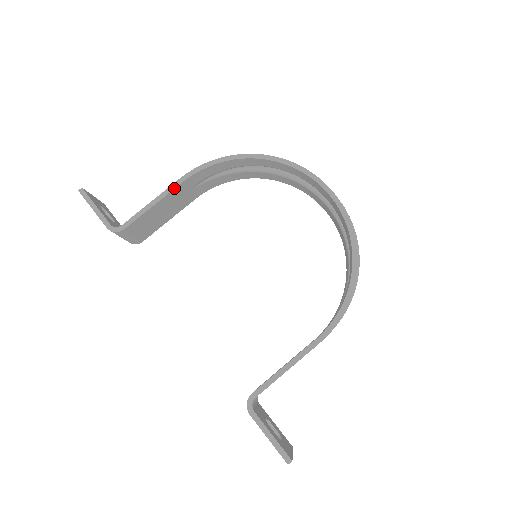
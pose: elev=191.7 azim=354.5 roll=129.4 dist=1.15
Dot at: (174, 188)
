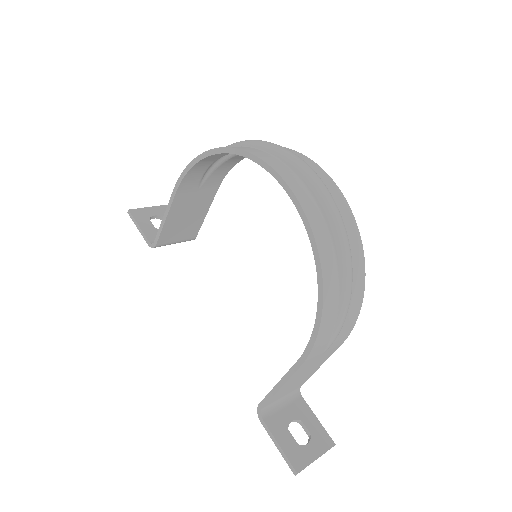
Dot at: (172, 201)
